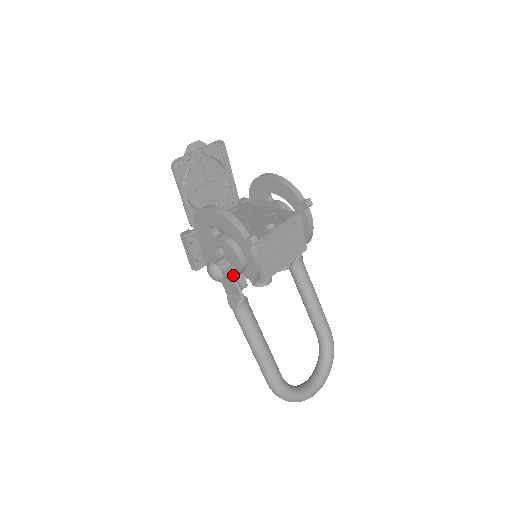
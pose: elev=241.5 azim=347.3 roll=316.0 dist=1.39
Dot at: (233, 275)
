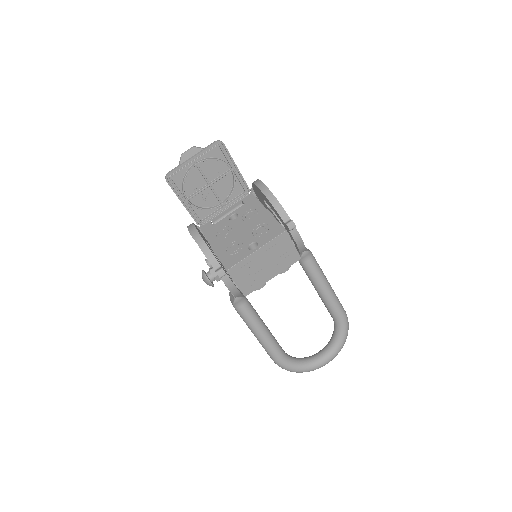
Dot at: occluded
